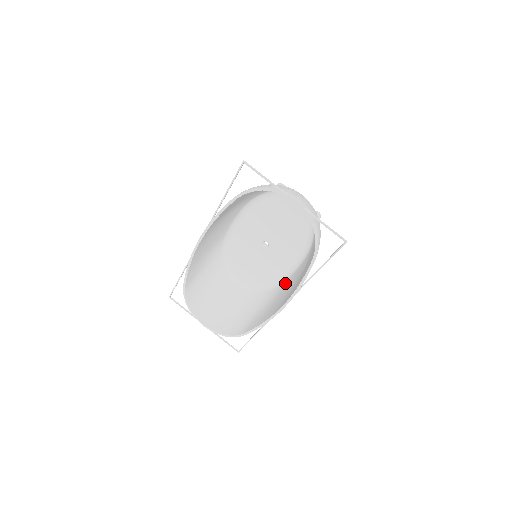
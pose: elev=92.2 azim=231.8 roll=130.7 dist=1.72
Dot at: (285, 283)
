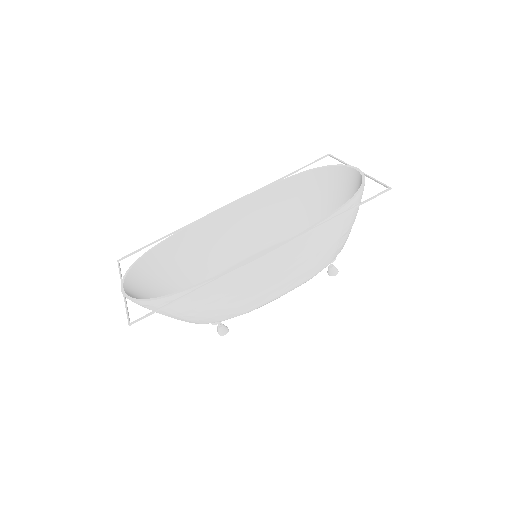
Dot at: (258, 300)
